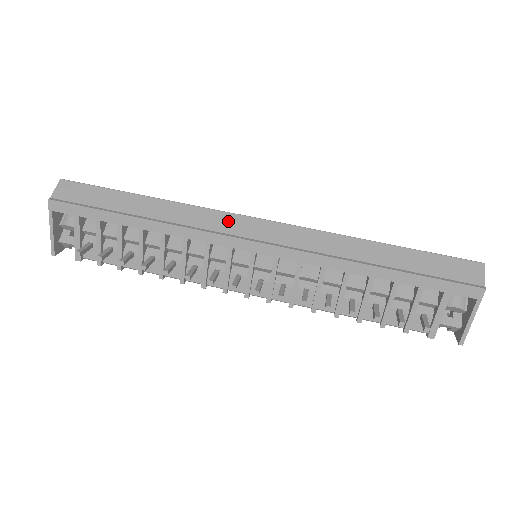
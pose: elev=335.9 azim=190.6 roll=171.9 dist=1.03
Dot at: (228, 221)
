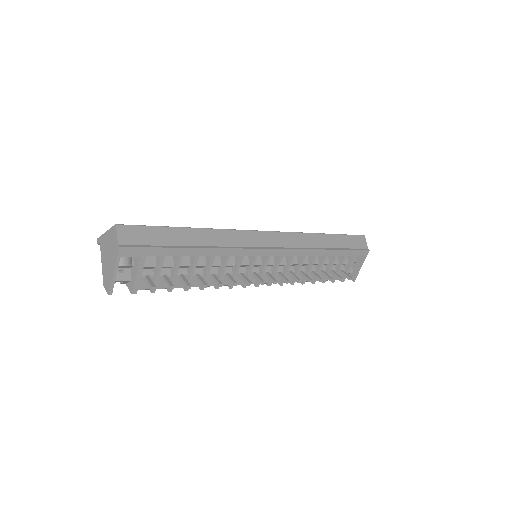
Dot at: (251, 237)
